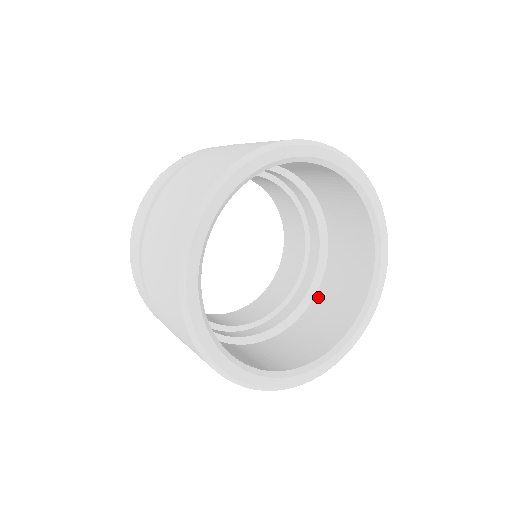
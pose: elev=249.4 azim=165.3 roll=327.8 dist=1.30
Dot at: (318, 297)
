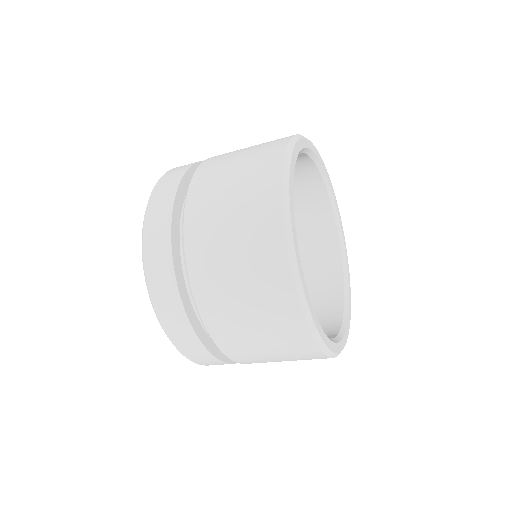
Dot at: occluded
